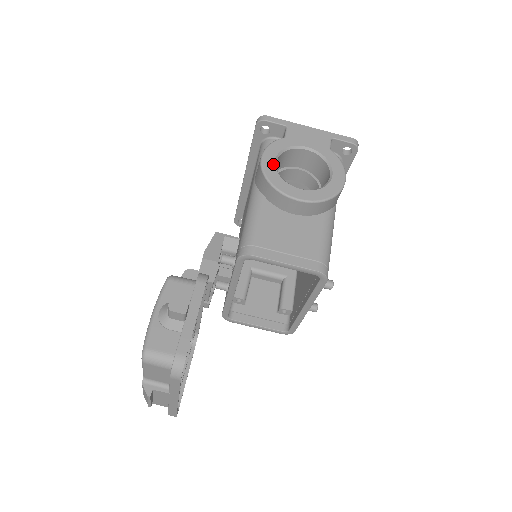
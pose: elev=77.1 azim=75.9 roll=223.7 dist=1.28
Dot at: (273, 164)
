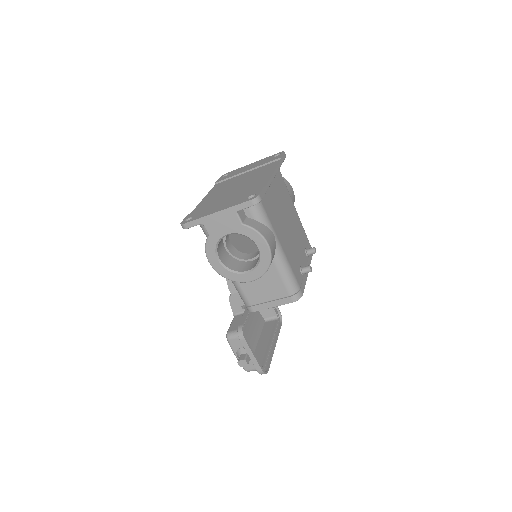
Dot at: (219, 265)
